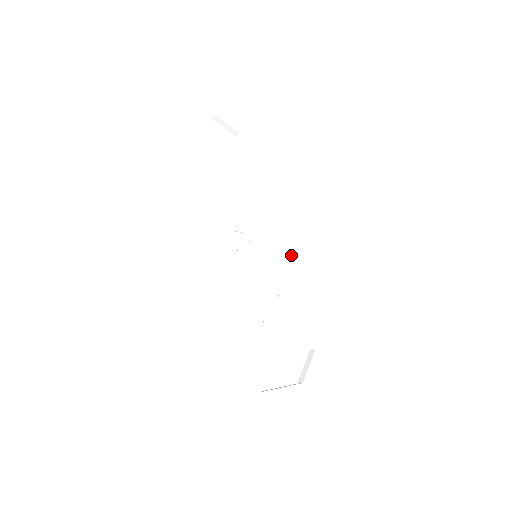
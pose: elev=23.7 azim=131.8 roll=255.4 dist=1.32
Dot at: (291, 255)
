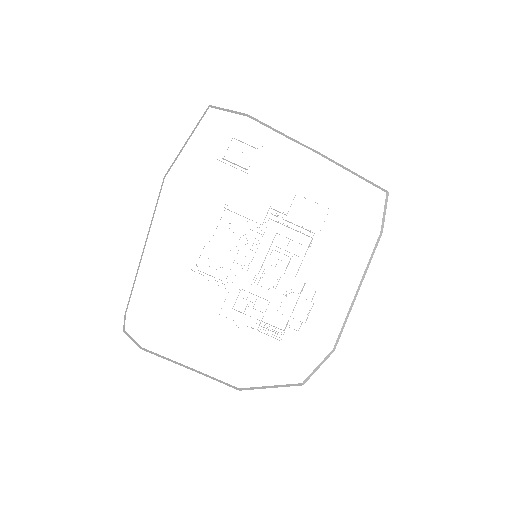
Dot at: (322, 243)
